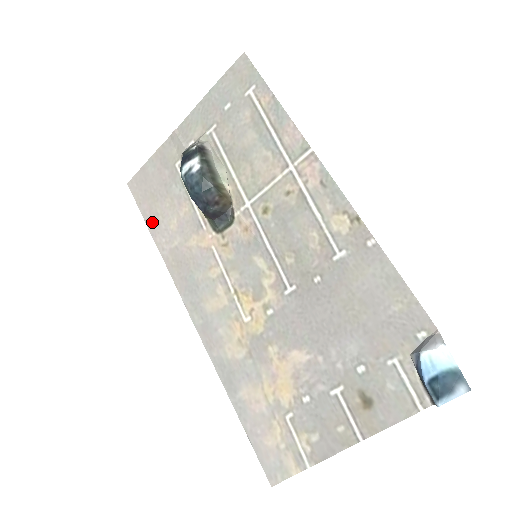
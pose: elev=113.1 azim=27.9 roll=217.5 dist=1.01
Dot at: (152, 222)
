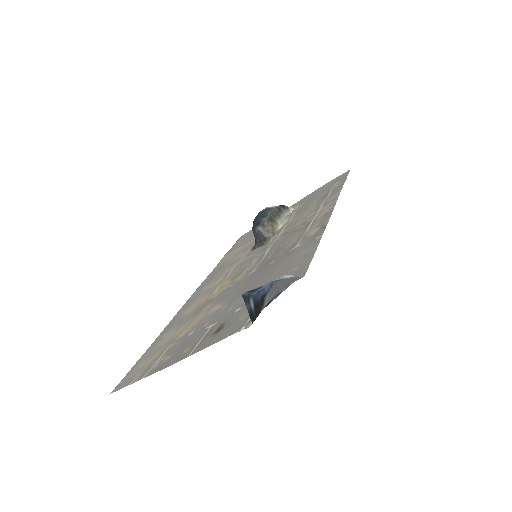
Dot at: (230, 251)
